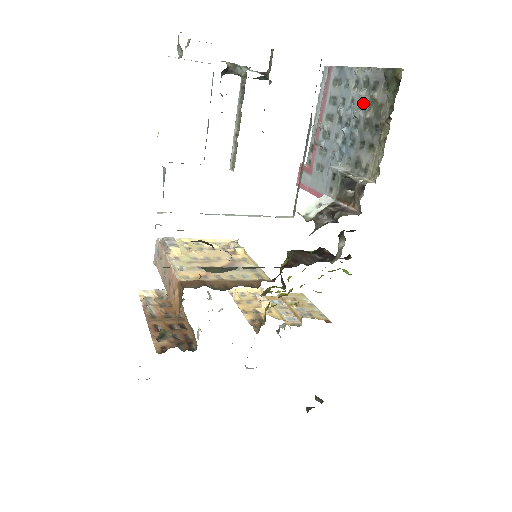
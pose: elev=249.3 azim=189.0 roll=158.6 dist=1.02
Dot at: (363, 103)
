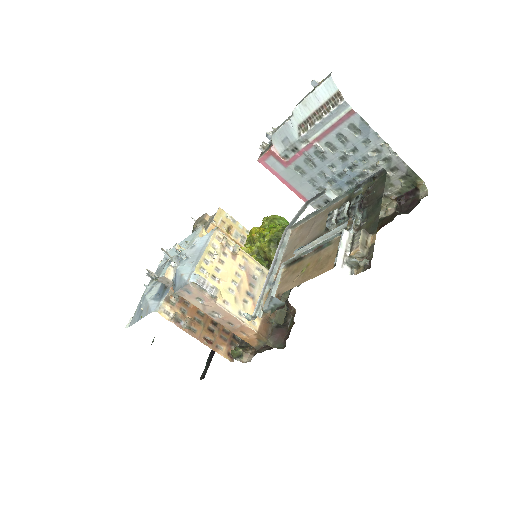
Dot at: (376, 170)
